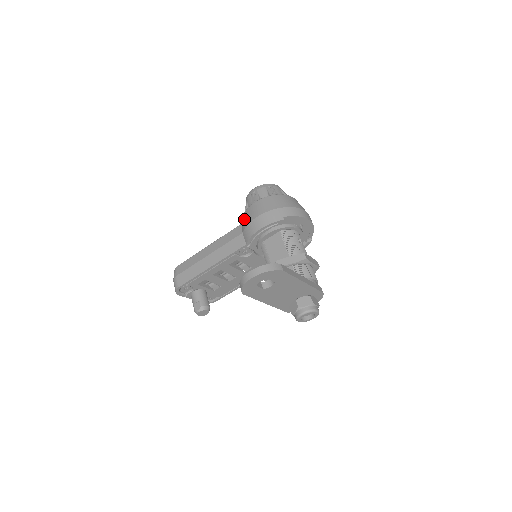
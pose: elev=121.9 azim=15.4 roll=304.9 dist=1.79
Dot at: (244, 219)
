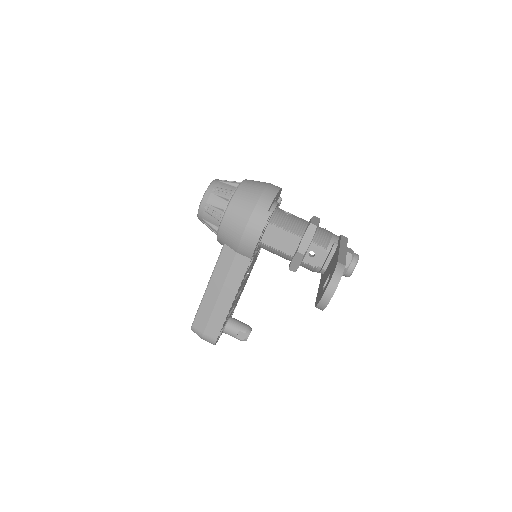
Dot at: (226, 240)
